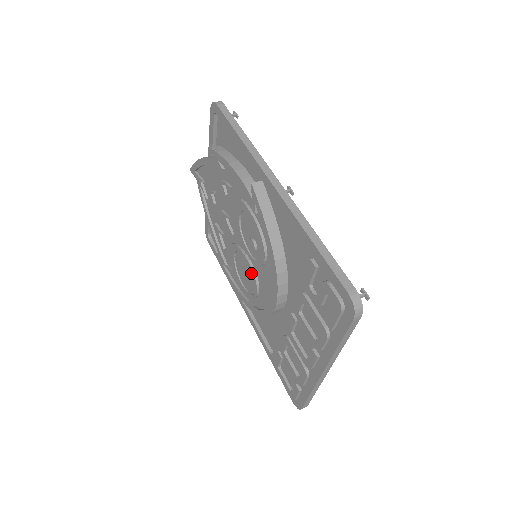
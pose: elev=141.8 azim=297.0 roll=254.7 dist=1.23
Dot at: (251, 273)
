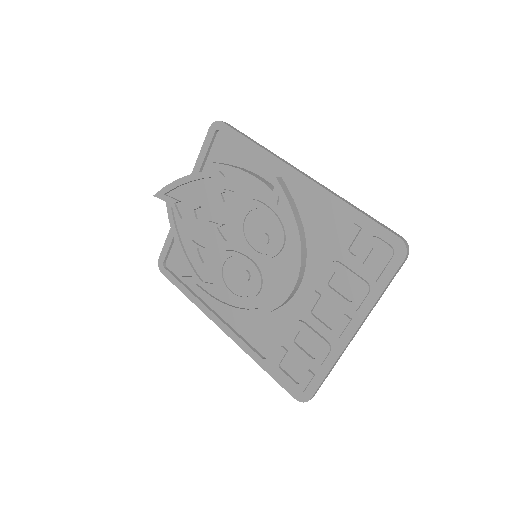
Dot at: (252, 272)
